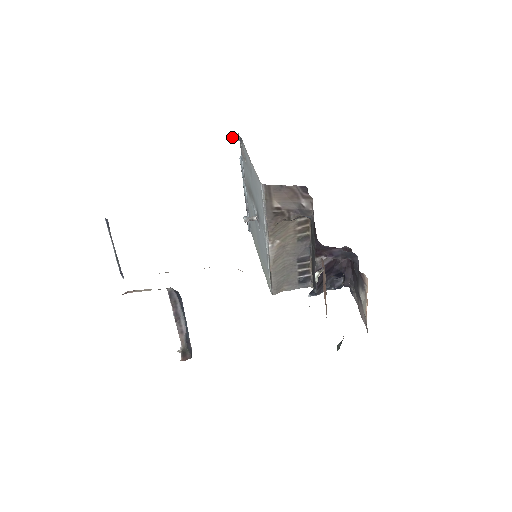
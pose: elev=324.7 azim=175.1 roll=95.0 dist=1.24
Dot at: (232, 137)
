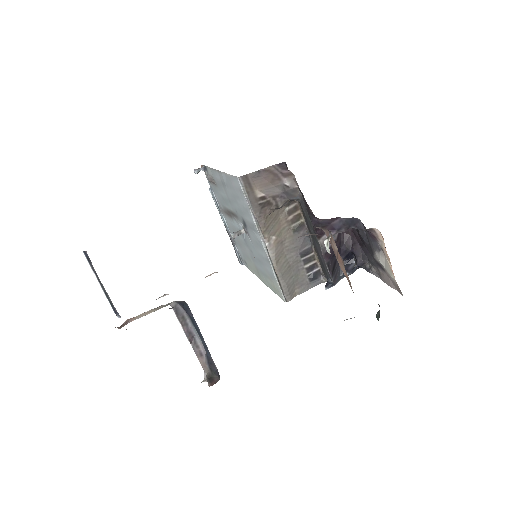
Dot at: (195, 169)
